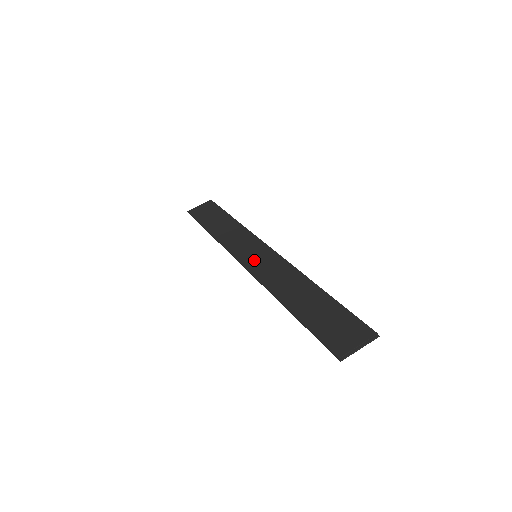
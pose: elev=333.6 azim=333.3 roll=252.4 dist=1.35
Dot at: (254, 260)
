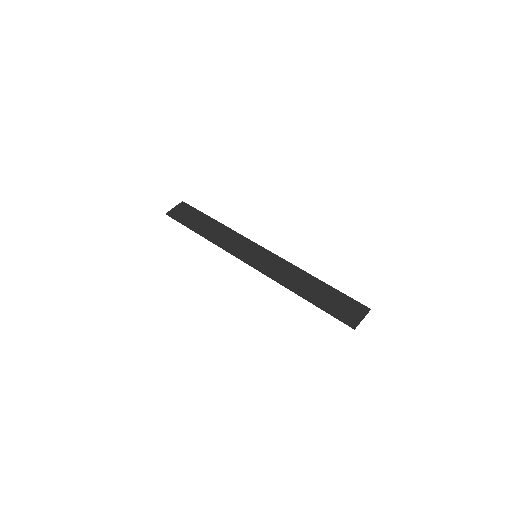
Dot at: (257, 260)
